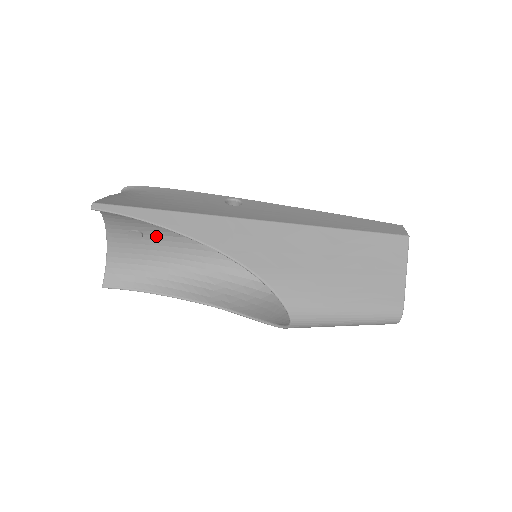
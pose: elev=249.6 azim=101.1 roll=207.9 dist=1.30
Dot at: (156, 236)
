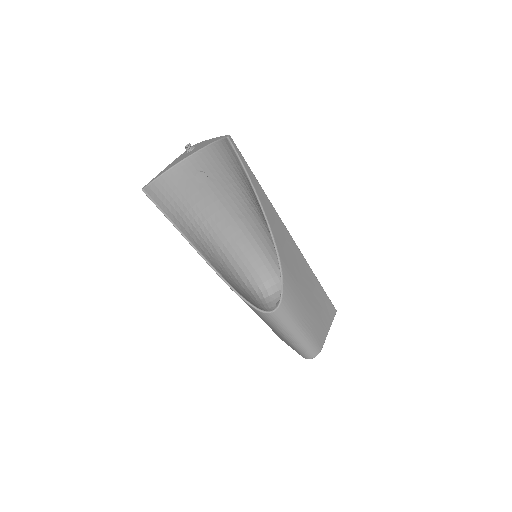
Dot at: (211, 190)
